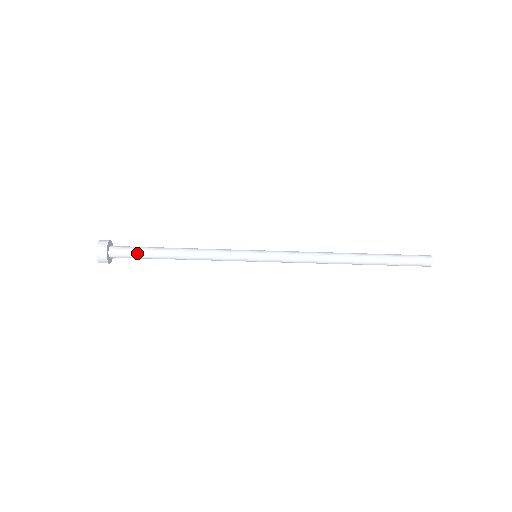
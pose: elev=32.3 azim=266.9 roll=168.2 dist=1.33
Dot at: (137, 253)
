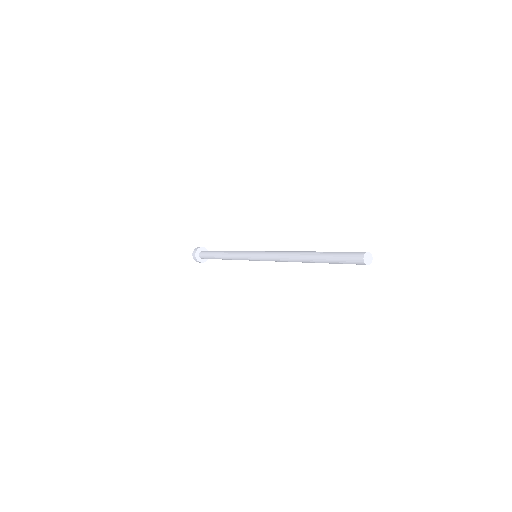
Dot at: (208, 257)
